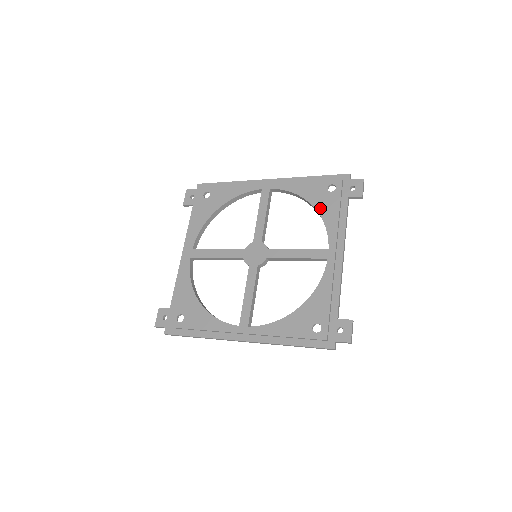
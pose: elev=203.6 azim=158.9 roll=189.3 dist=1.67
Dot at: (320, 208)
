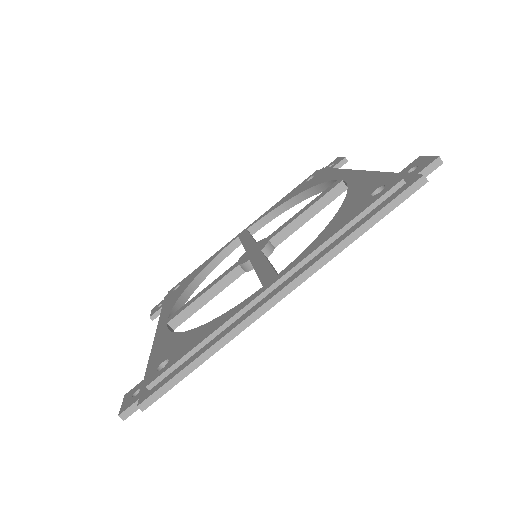
Dot at: (307, 187)
